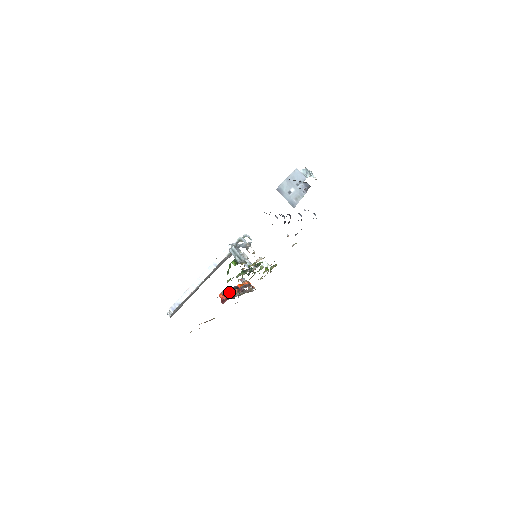
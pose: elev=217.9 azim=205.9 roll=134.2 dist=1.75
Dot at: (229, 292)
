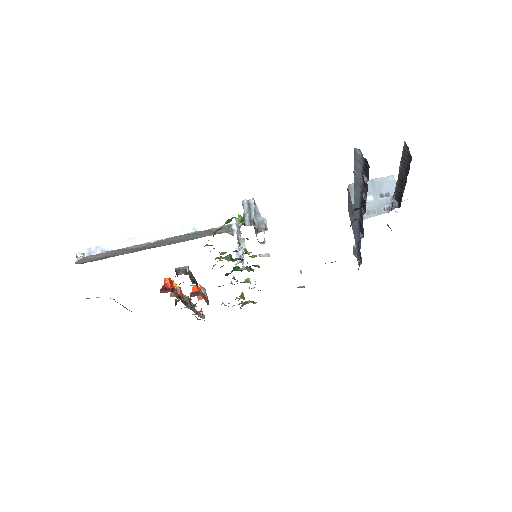
Dot at: (178, 289)
